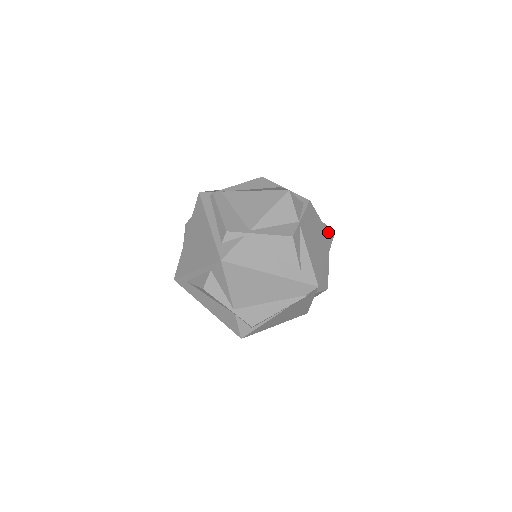
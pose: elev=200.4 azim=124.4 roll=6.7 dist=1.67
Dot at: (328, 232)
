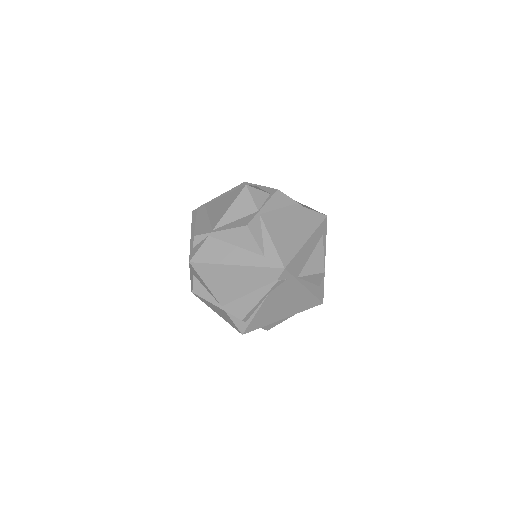
Dot at: (314, 216)
